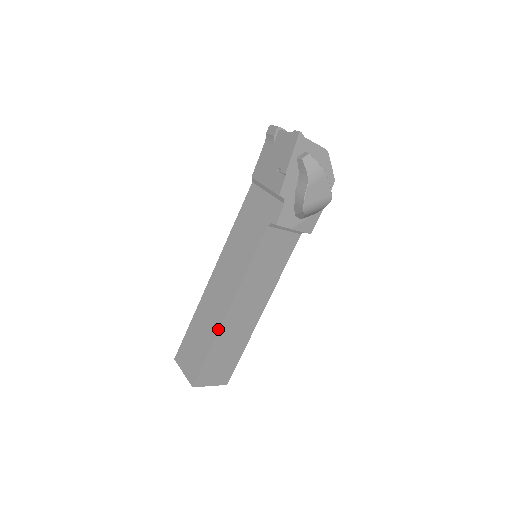
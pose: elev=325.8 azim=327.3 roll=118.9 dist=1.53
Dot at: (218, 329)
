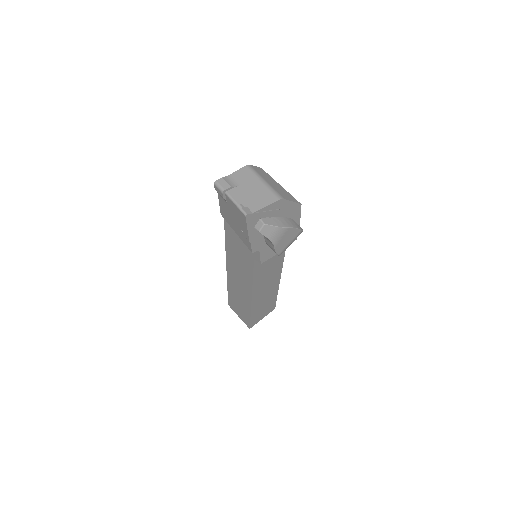
Dot at: (250, 307)
